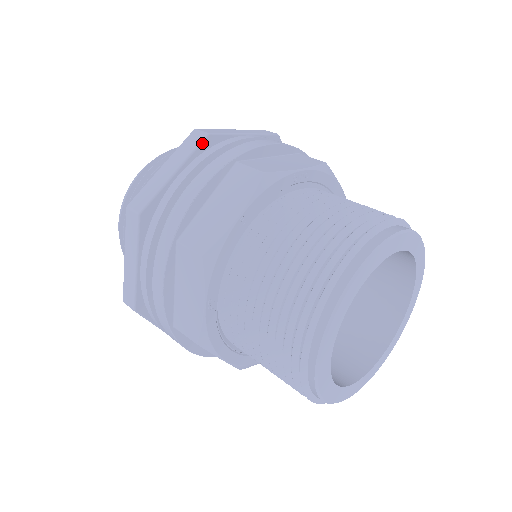
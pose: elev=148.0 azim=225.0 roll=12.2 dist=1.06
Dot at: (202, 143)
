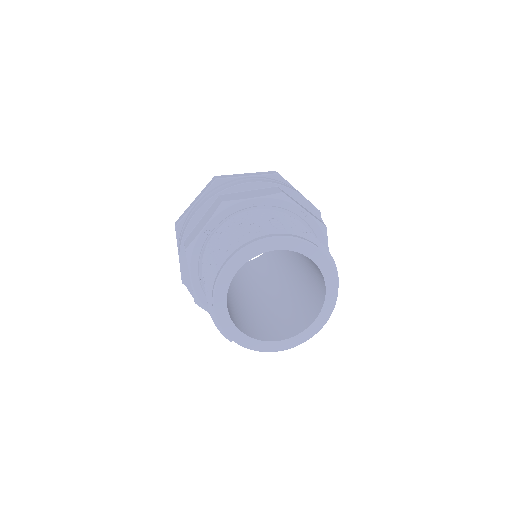
Dot at: (272, 175)
